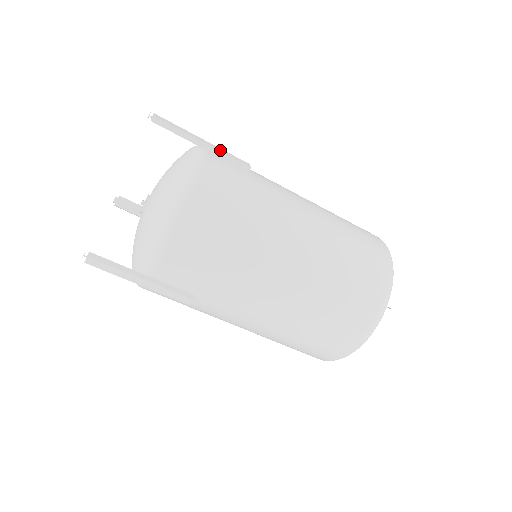
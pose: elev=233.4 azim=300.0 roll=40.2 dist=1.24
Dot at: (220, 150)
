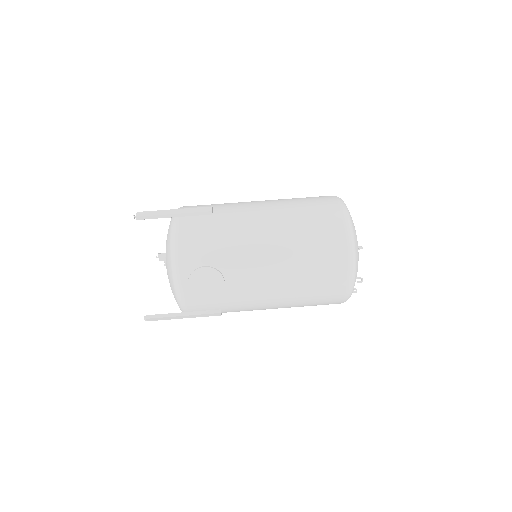
Dot at: occluded
